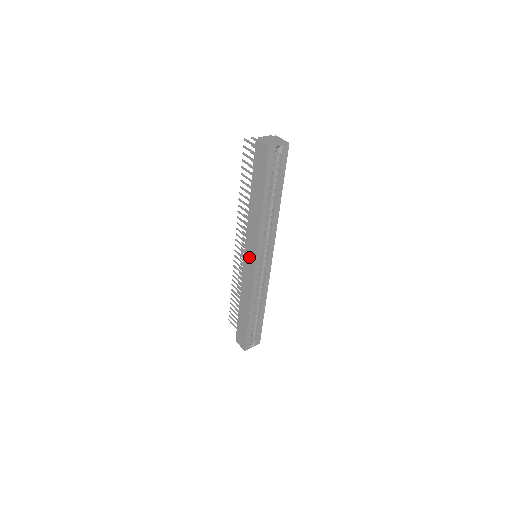
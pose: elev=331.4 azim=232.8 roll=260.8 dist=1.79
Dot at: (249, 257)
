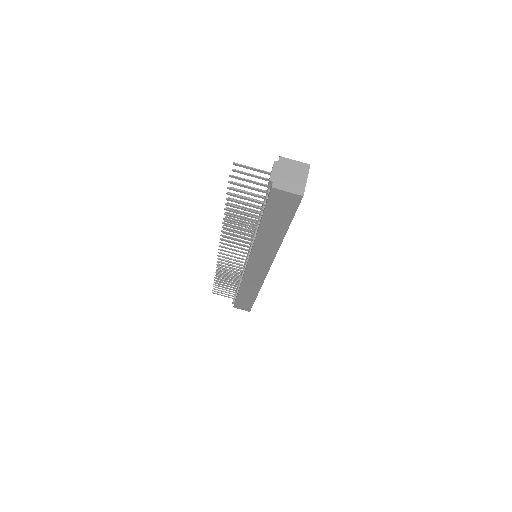
Dot at: (257, 267)
